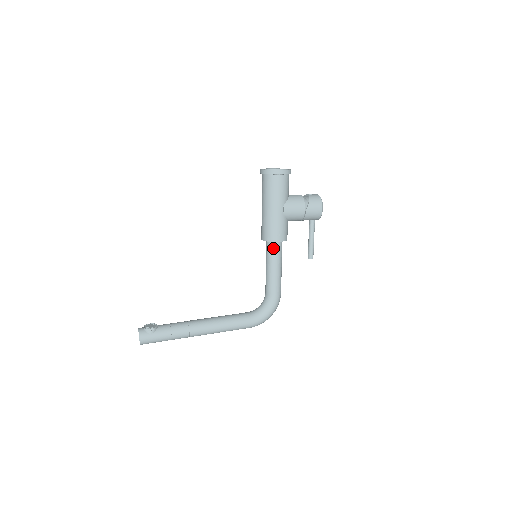
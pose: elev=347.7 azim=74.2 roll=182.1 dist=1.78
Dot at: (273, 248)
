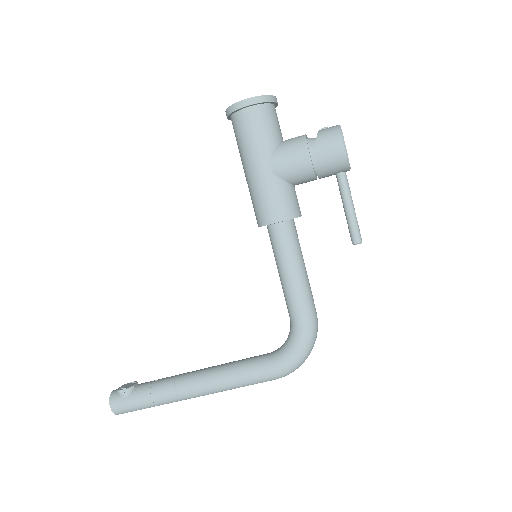
Dot at: (275, 236)
